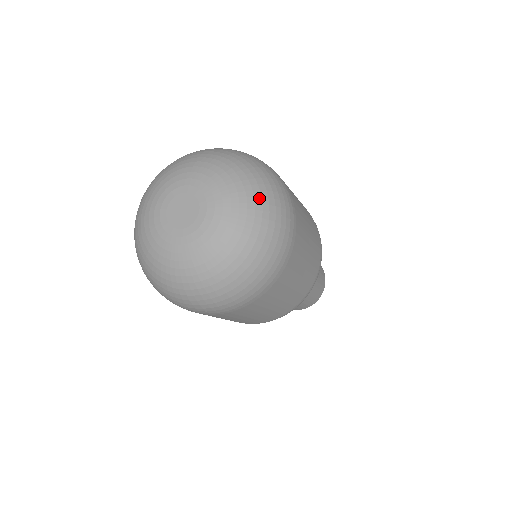
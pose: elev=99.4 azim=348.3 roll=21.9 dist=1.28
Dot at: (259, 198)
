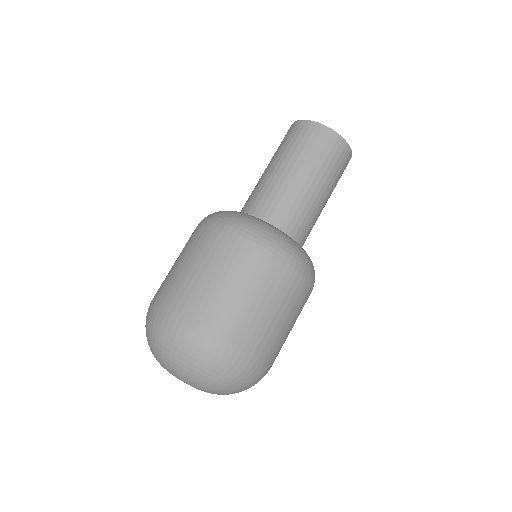
Dot at: (195, 373)
